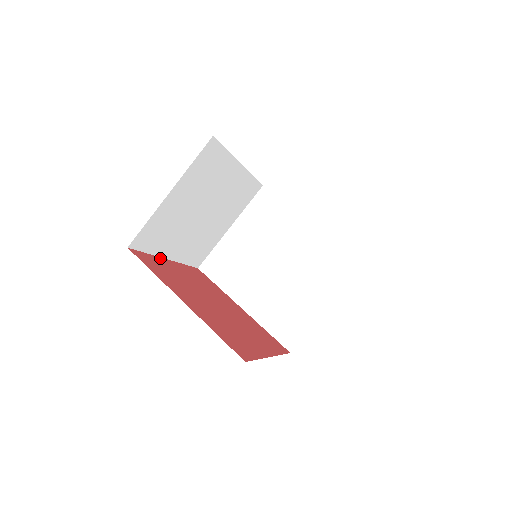
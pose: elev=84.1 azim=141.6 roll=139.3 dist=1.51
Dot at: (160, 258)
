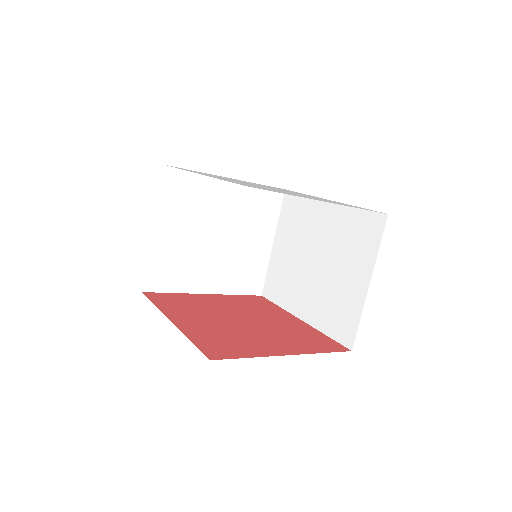
Dot at: (192, 294)
